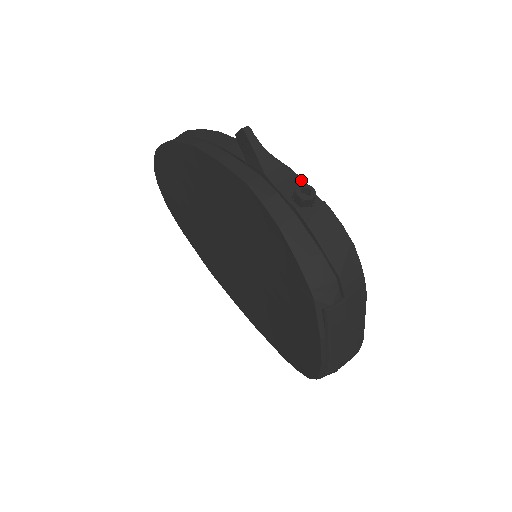
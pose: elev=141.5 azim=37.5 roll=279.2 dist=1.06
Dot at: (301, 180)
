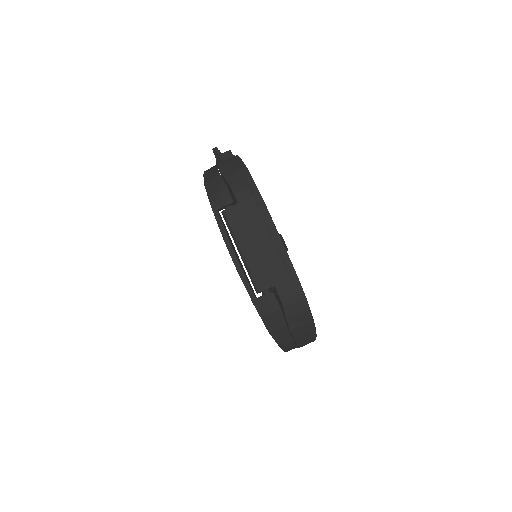
Dot at: (233, 155)
